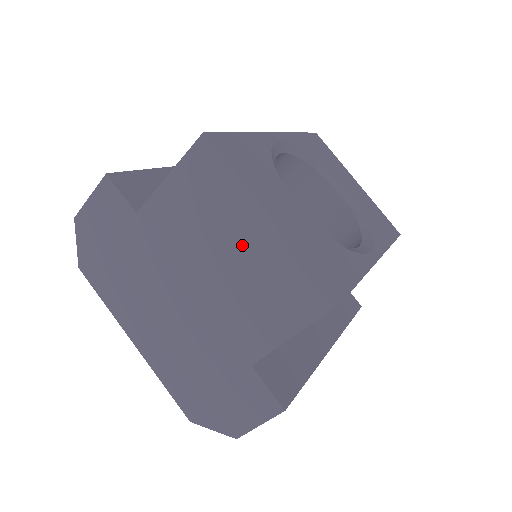
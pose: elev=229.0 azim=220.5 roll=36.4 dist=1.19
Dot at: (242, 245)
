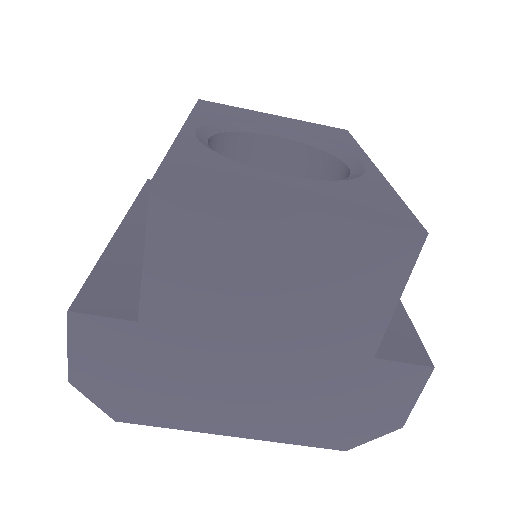
Dot at: (284, 260)
